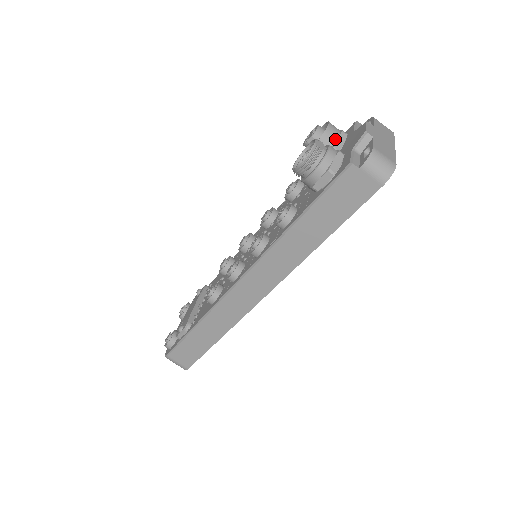
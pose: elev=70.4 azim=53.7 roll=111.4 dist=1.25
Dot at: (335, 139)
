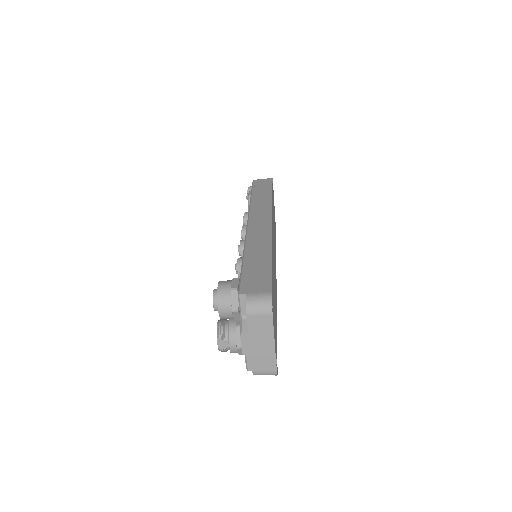
Dot at: (232, 317)
